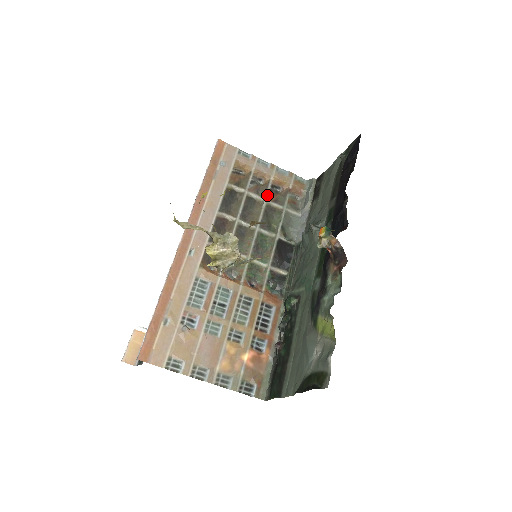
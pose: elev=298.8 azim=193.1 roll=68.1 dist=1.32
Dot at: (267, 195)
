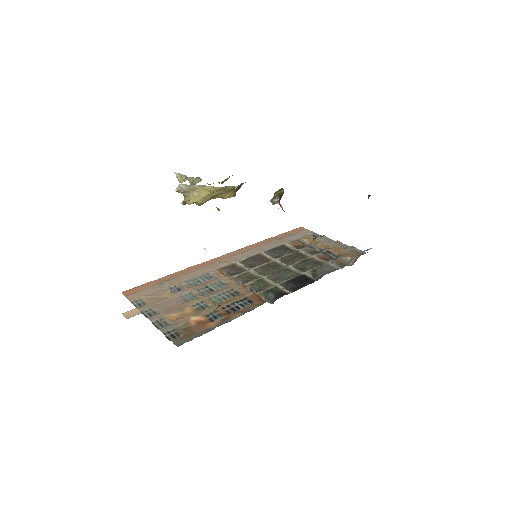
Dot at: (317, 254)
